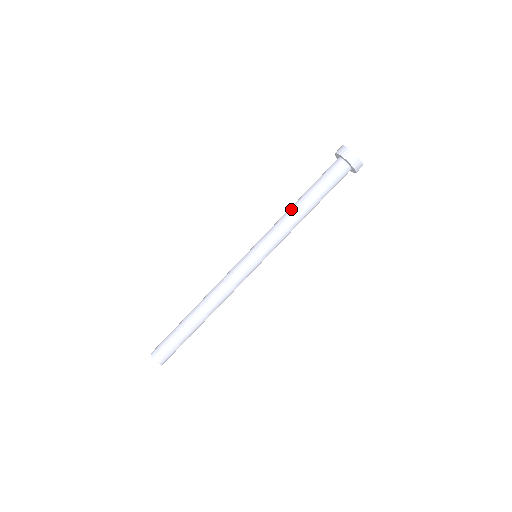
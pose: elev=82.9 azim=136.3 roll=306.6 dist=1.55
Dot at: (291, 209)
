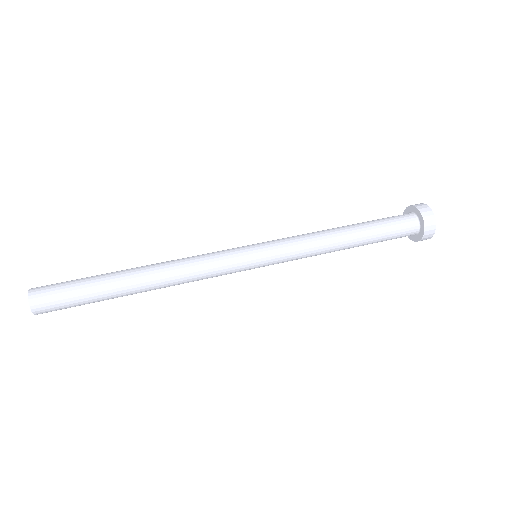
Dot at: (328, 229)
